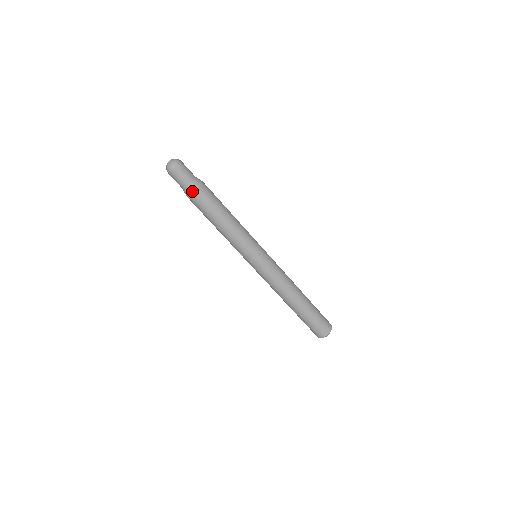
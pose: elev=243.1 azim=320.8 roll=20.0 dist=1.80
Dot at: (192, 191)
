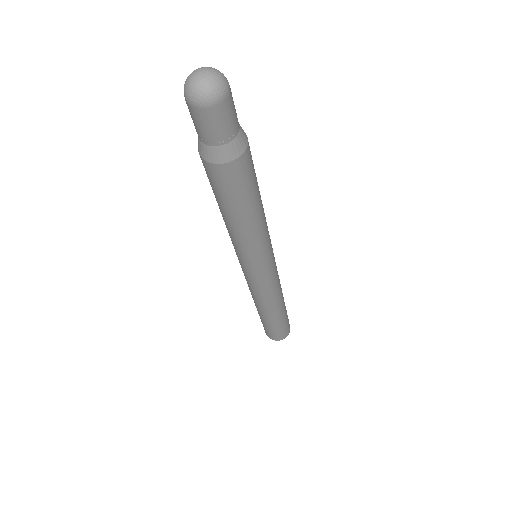
Dot at: (237, 154)
